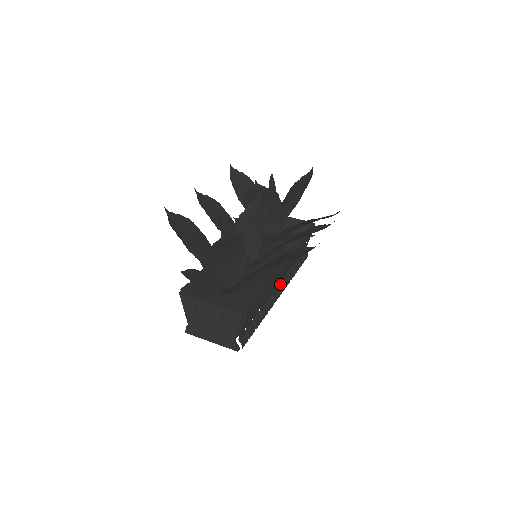
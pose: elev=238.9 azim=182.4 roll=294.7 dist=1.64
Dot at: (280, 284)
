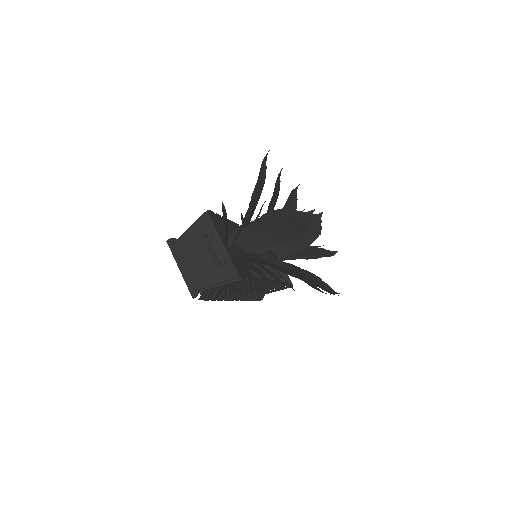
Dot at: (242, 293)
